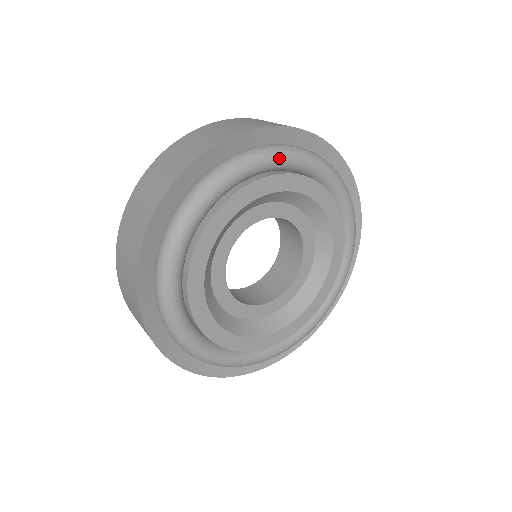
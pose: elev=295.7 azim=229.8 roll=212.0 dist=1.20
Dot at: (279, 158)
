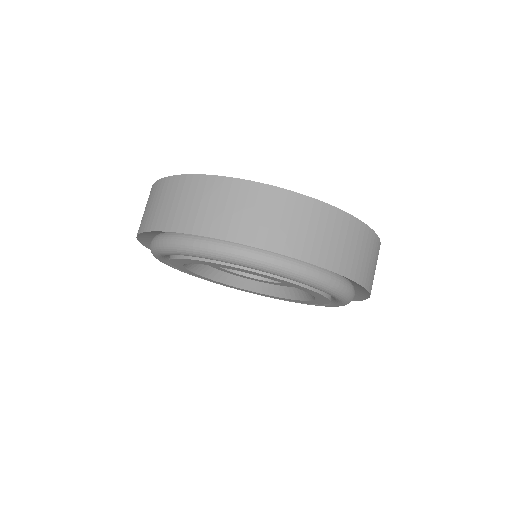
Dot at: (293, 279)
